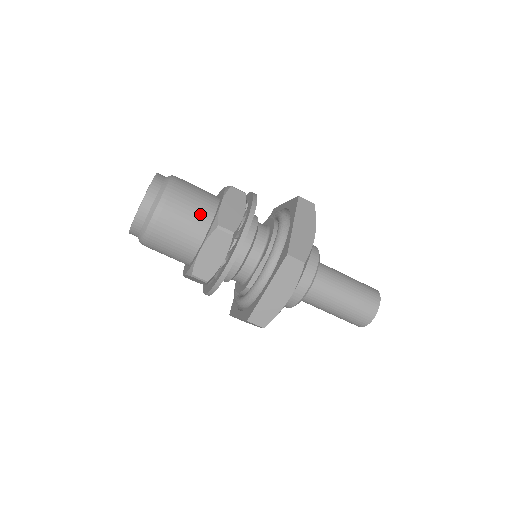
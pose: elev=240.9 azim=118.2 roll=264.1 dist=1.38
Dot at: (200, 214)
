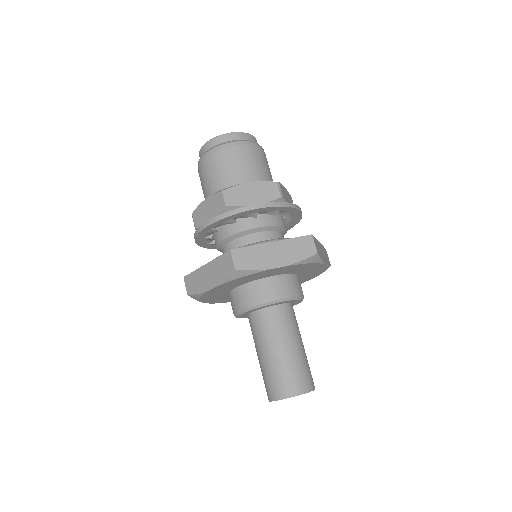
Dot at: (233, 178)
